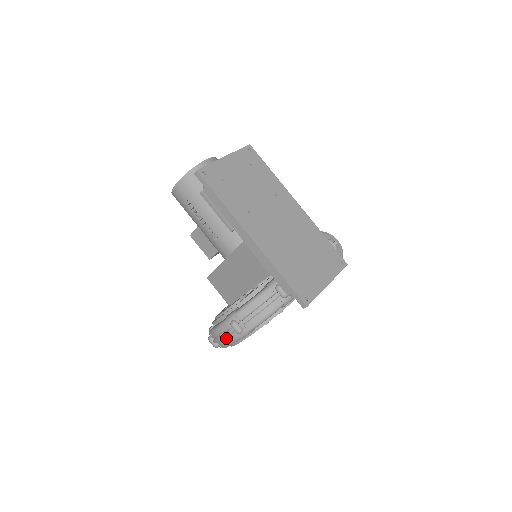
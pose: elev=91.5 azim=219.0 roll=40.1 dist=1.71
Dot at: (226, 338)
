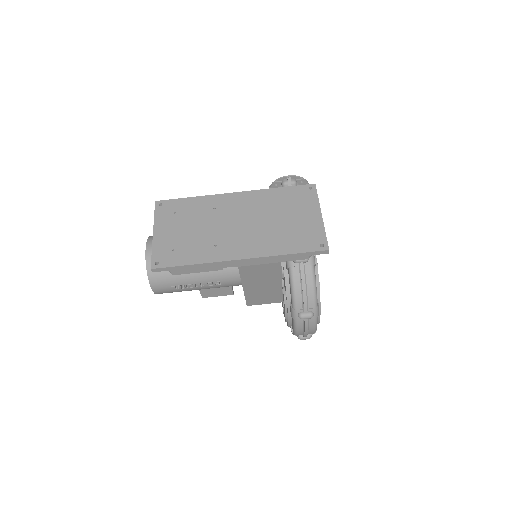
Dot at: (309, 328)
